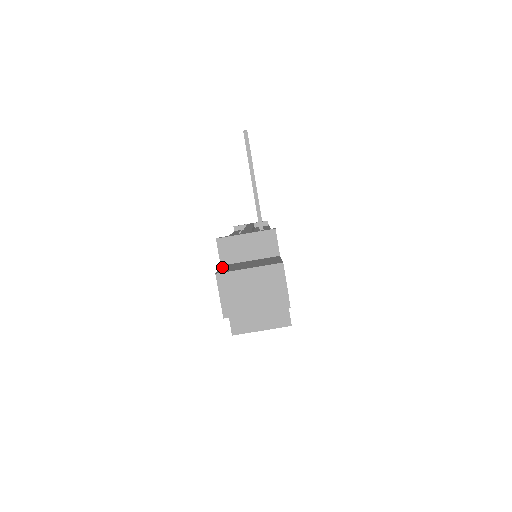
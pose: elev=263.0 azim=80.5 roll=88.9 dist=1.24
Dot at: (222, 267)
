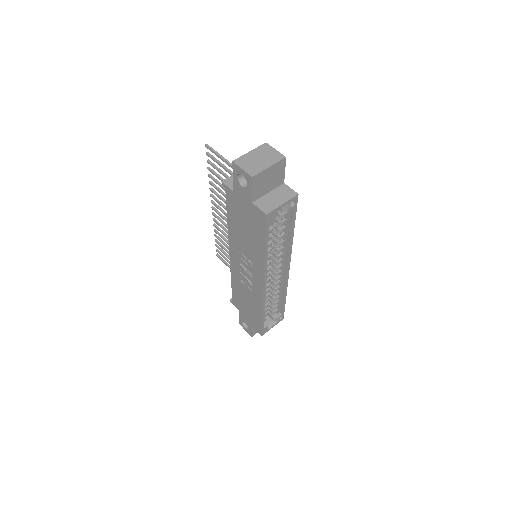
Dot at: (234, 181)
